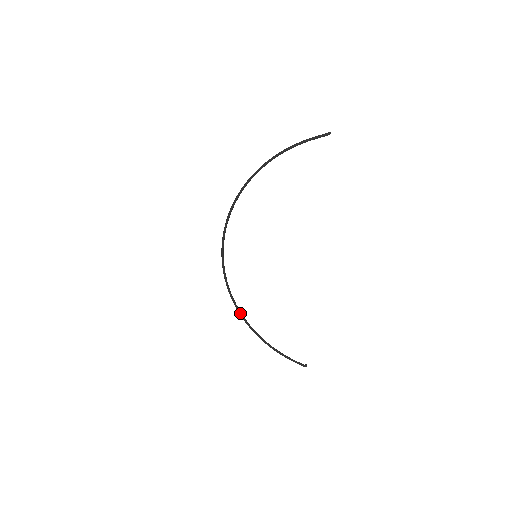
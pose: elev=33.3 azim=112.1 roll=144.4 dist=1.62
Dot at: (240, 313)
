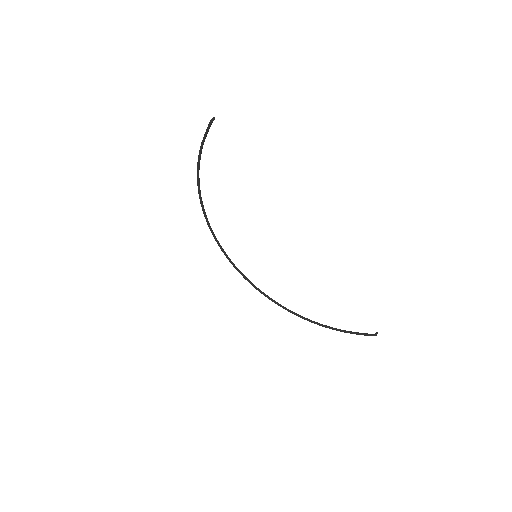
Dot at: (286, 309)
